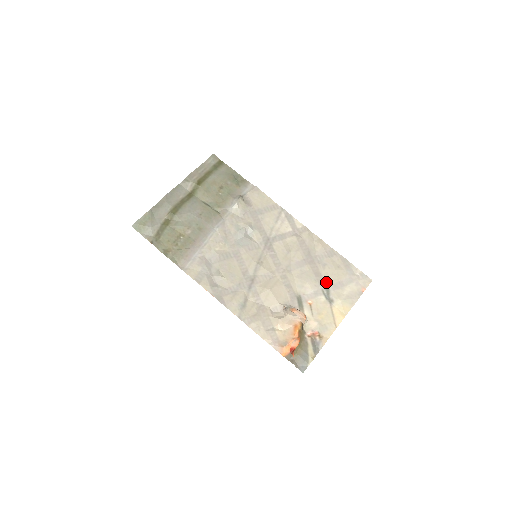
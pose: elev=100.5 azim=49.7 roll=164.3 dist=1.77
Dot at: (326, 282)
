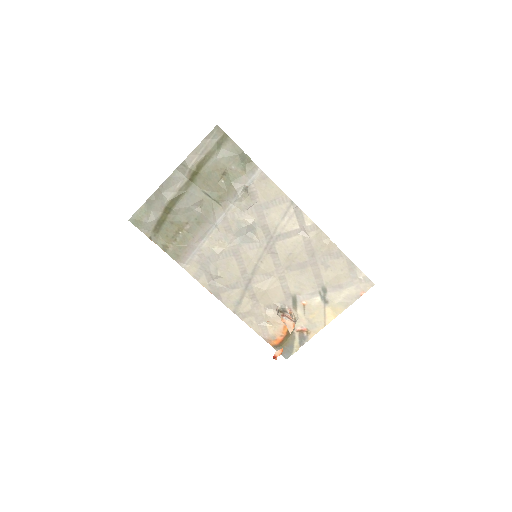
Dot at: (325, 284)
